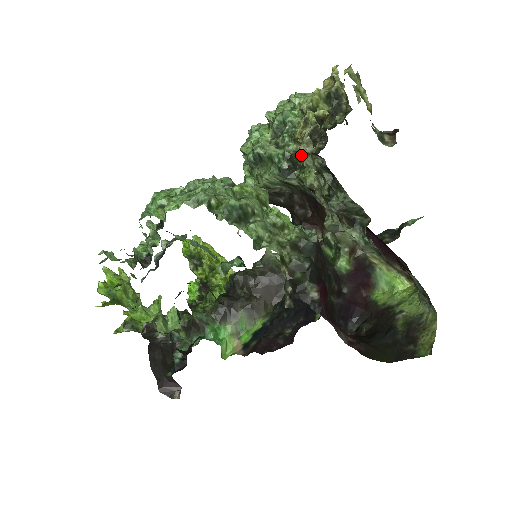
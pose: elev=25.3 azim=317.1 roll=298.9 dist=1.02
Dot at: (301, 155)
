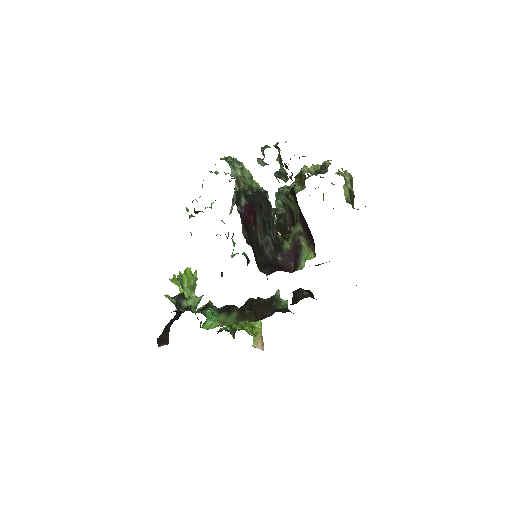
Dot at: (297, 191)
